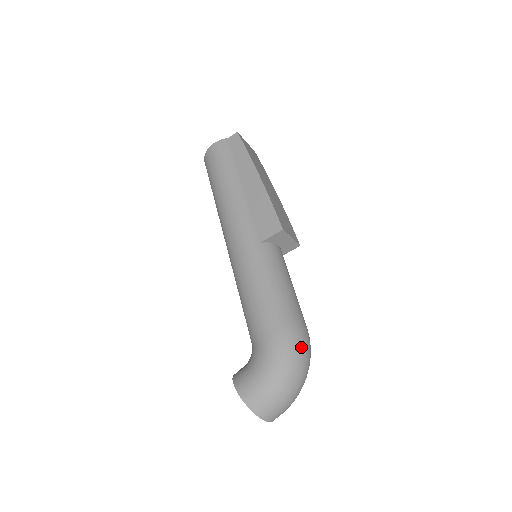
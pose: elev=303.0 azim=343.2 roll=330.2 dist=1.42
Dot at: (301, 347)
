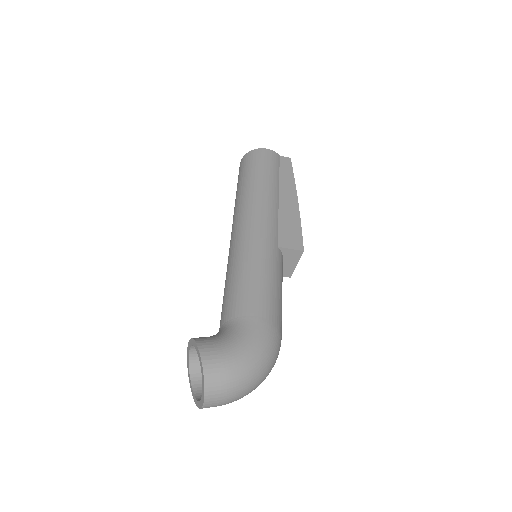
Dot at: (277, 354)
